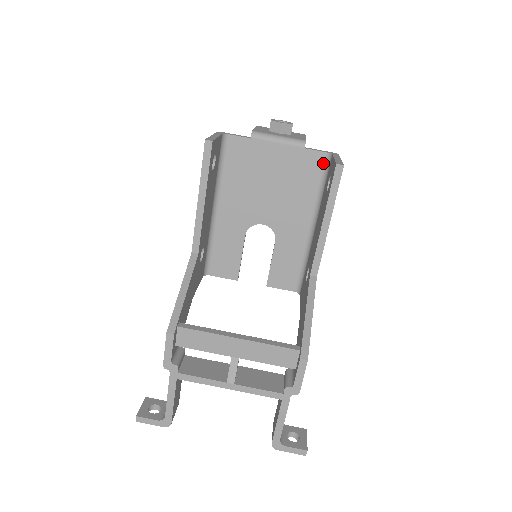
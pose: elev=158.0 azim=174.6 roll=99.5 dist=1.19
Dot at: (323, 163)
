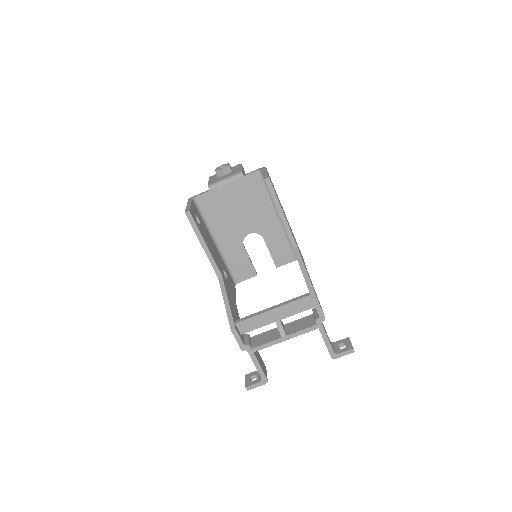
Dot at: (260, 177)
